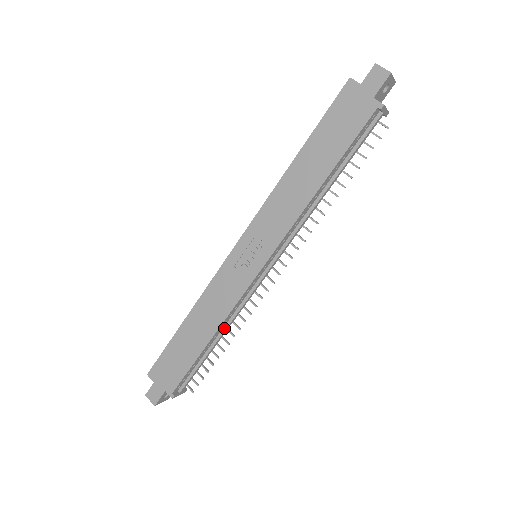
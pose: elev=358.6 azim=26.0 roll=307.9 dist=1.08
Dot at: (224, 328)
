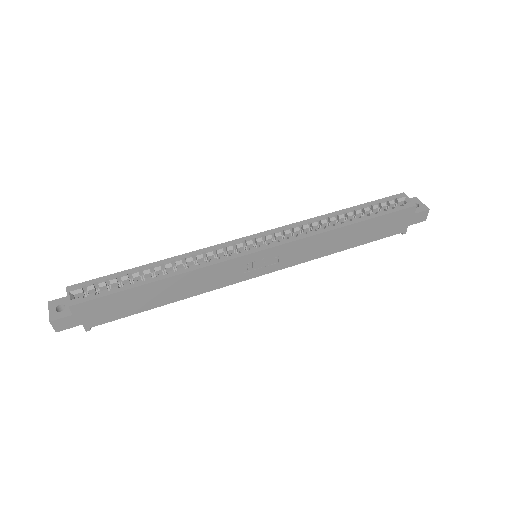
Dot at: occluded
